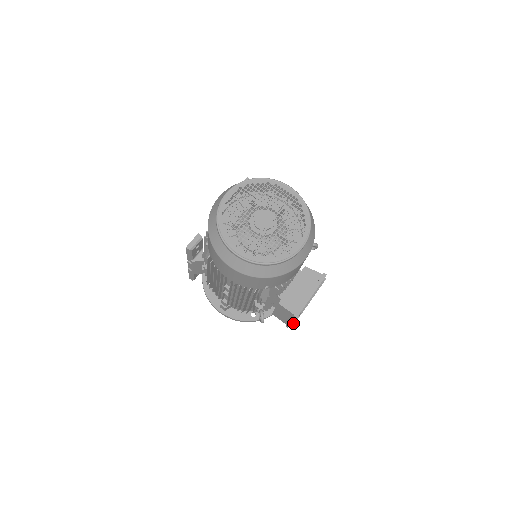
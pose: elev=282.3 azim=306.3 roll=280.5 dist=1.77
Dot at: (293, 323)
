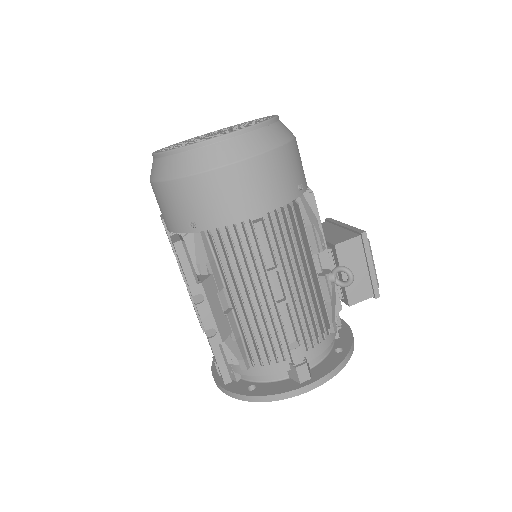
Dot at: (374, 268)
